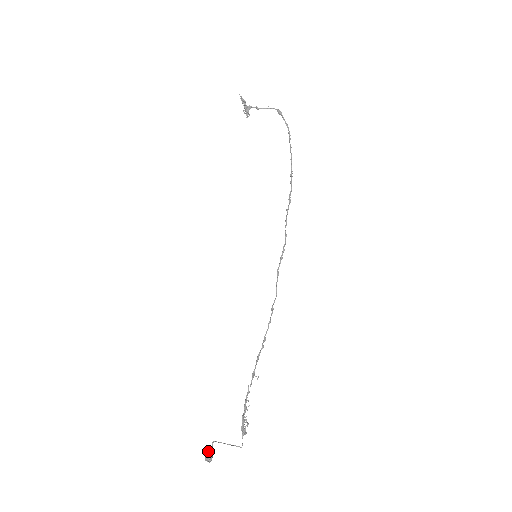
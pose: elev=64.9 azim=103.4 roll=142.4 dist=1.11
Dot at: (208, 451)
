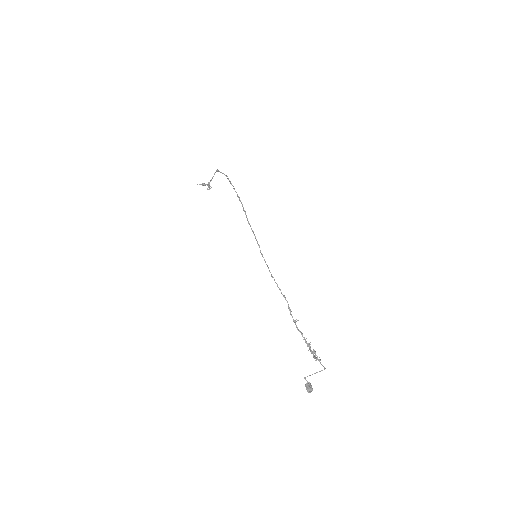
Dot at: (306, 386)
